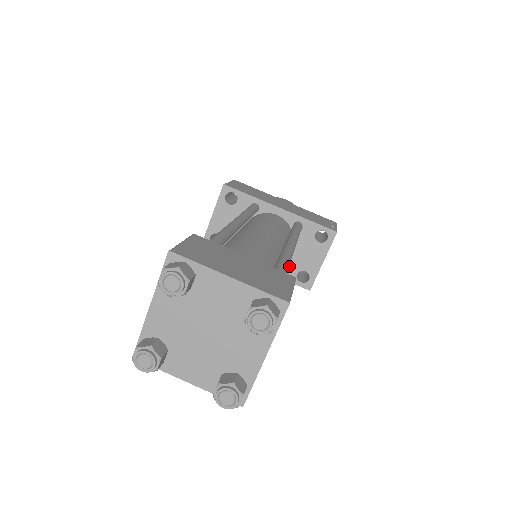
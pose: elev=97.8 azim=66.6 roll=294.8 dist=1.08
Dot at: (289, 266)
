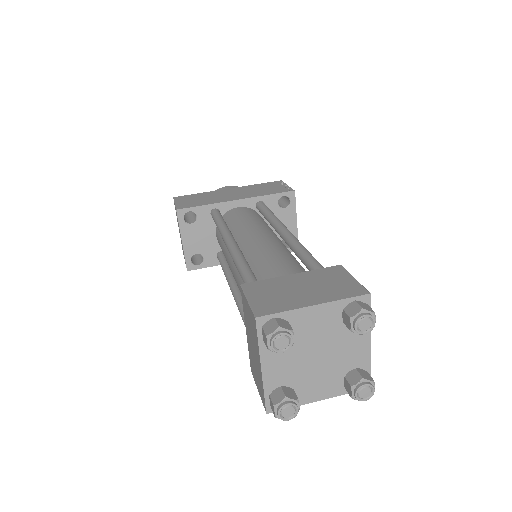
Dot at: occluded
